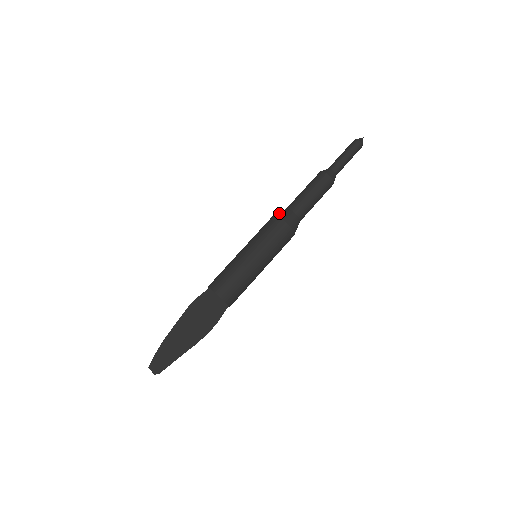
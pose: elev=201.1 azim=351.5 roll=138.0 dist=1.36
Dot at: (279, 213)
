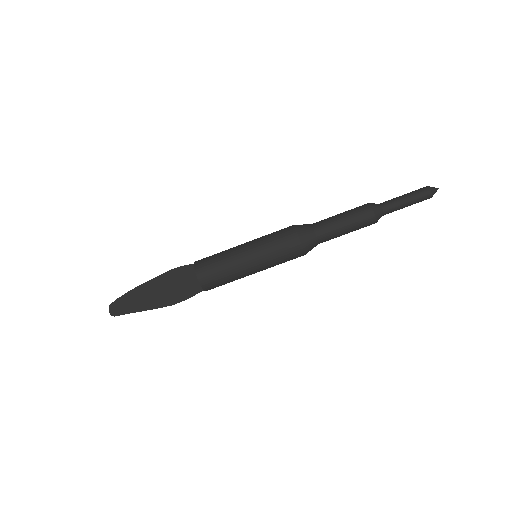
Dot at: (300, 226)
